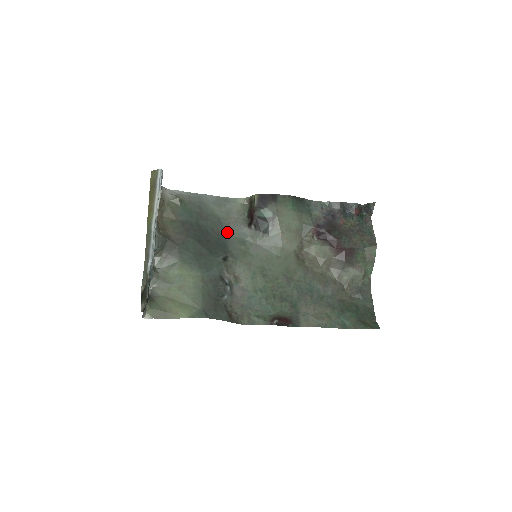
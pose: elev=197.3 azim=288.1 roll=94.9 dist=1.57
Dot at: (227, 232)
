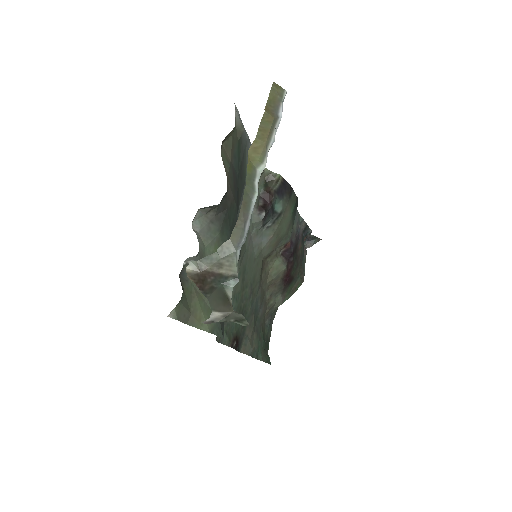
Dot at: (241, 204)
